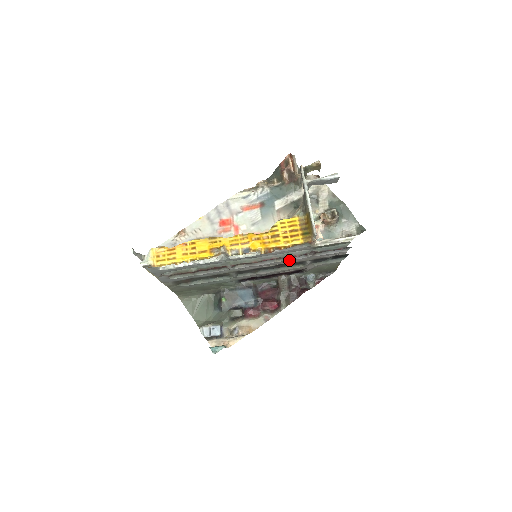
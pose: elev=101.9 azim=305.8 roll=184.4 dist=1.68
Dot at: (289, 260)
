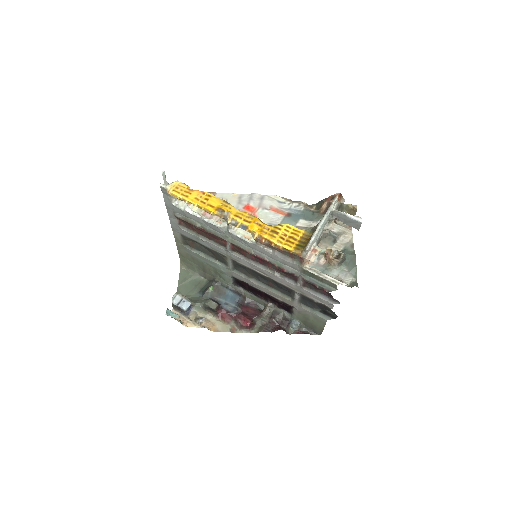
Dot at: (280, 277)
